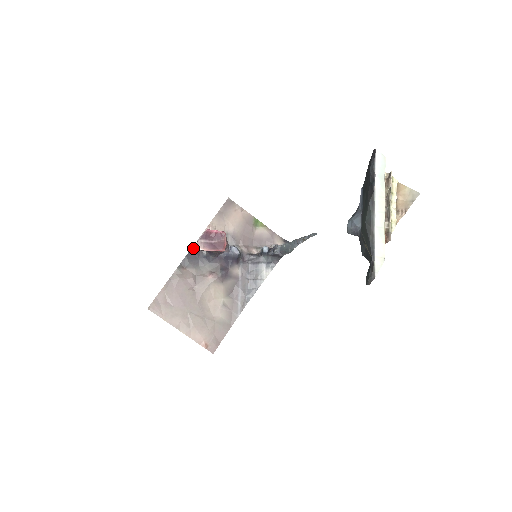
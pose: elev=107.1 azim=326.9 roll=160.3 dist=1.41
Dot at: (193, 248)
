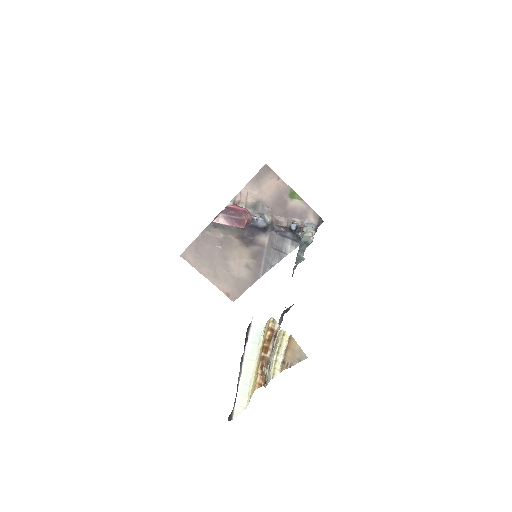
Dot at: (213, 221)
